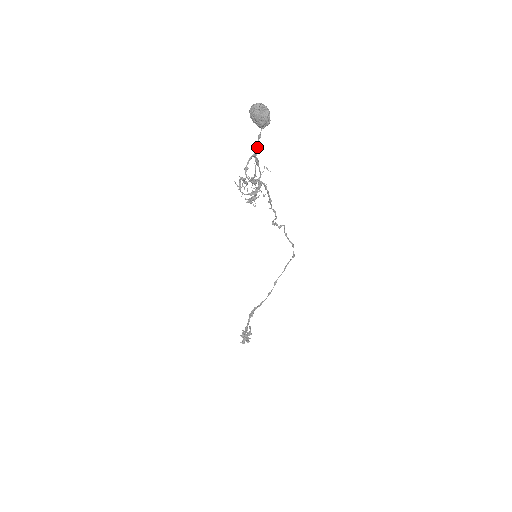
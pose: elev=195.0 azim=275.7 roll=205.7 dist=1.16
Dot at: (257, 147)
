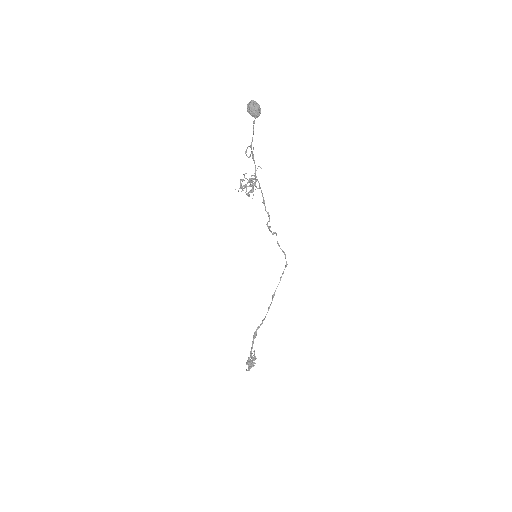
Dot at: (253, 129)
